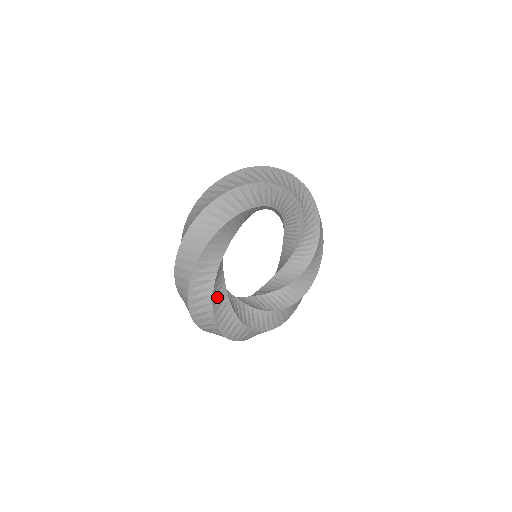
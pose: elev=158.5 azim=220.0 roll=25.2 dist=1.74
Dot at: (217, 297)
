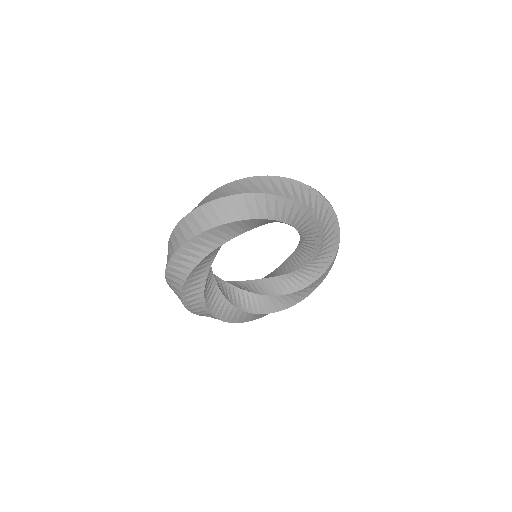
Dot at: (196, 273)
